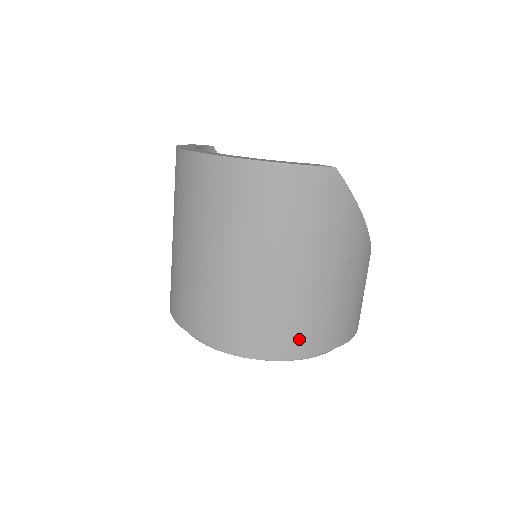
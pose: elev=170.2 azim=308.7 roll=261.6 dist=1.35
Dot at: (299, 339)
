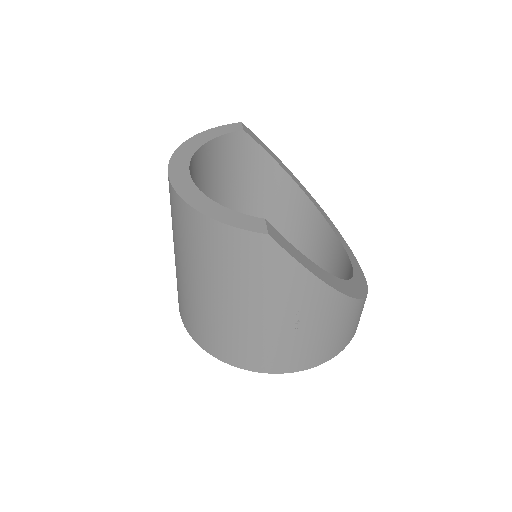
Dot at: (244, 359)
